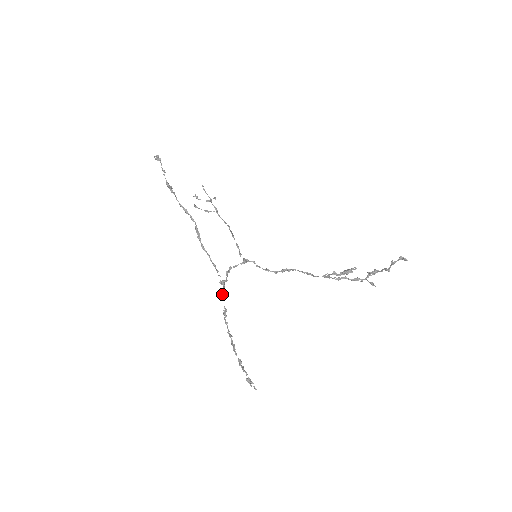
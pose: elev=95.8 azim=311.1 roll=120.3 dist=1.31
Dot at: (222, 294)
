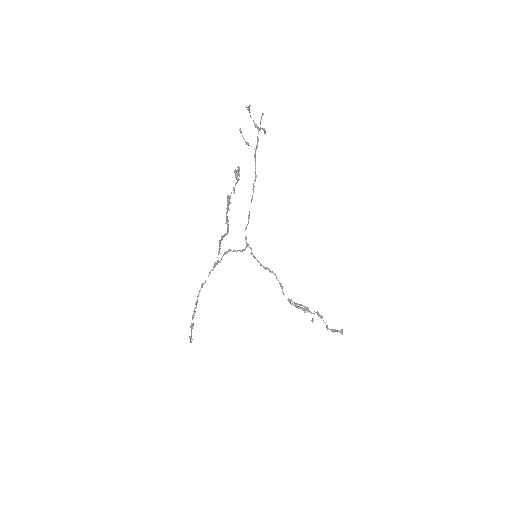
Dot at: (210, 272)
